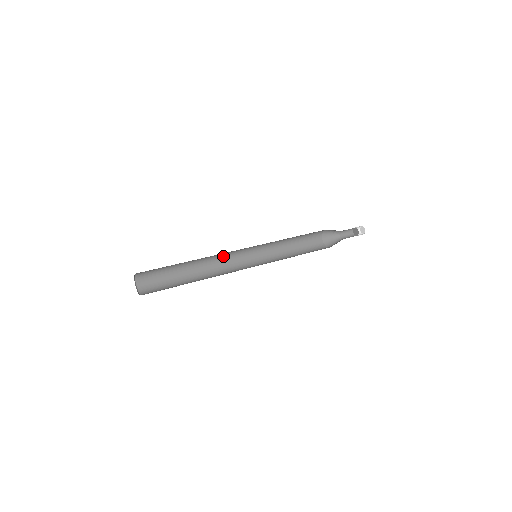
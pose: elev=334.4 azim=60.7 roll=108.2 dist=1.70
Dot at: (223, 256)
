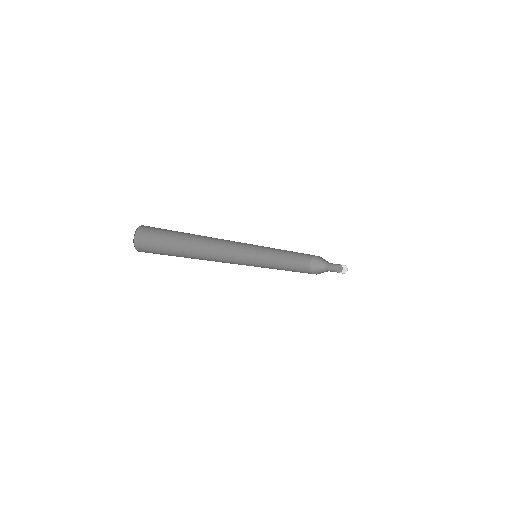
Dot at: (223, 252)
